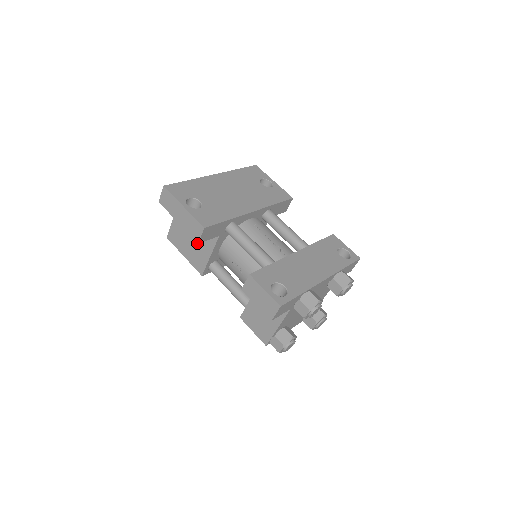
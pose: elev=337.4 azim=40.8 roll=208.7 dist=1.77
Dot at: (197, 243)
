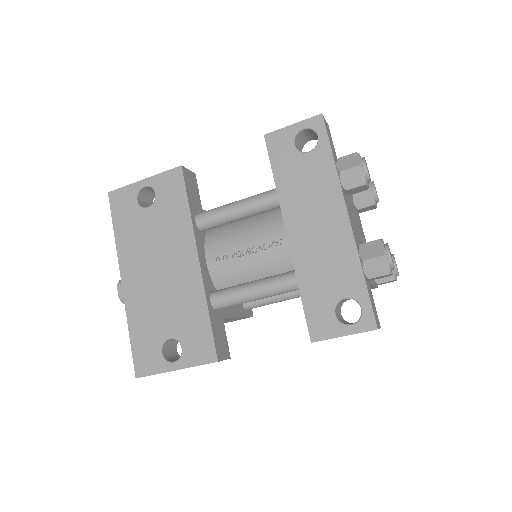
Dot at: occluded
